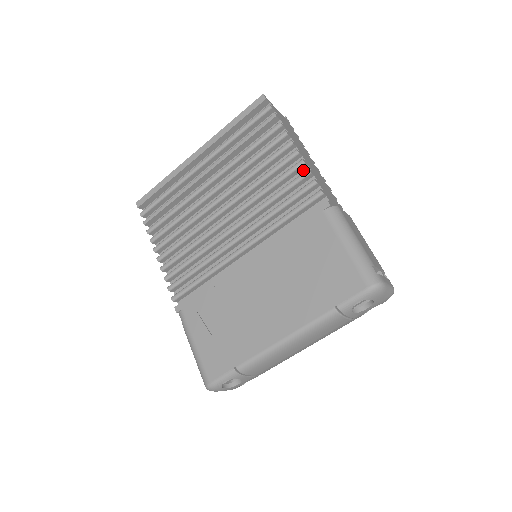
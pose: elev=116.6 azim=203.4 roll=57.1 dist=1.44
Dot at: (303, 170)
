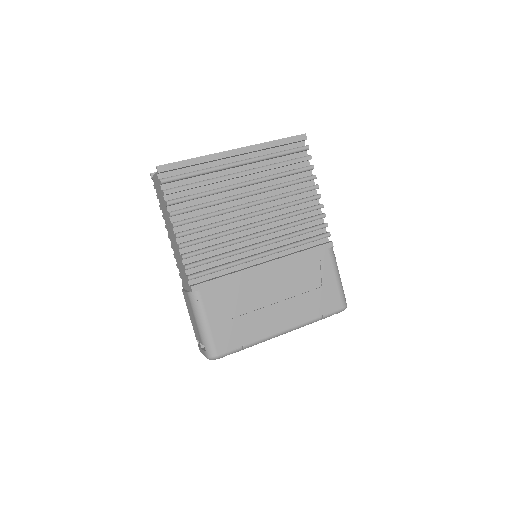
Dot at: (317, 210)
